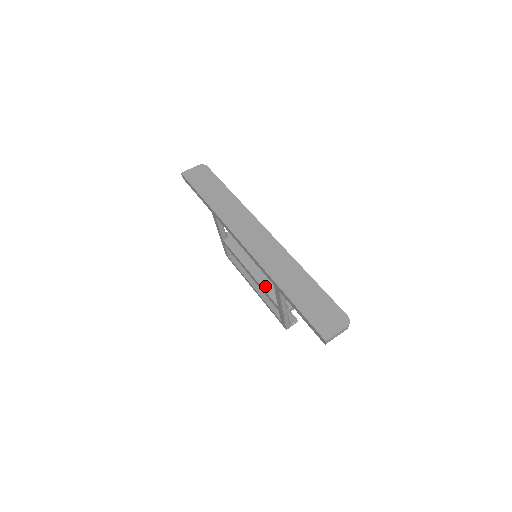
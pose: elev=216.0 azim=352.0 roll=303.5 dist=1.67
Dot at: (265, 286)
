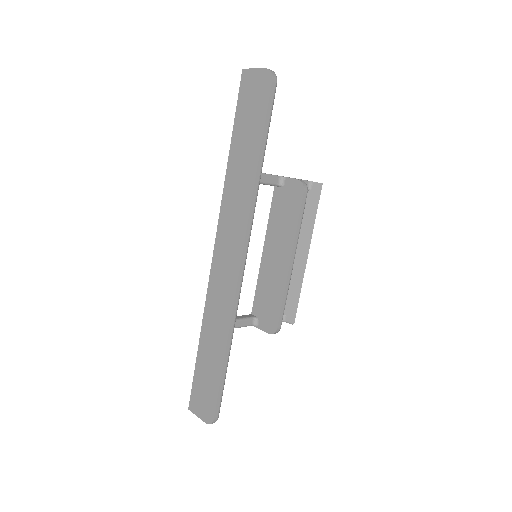
Dot at: (260, 283)
